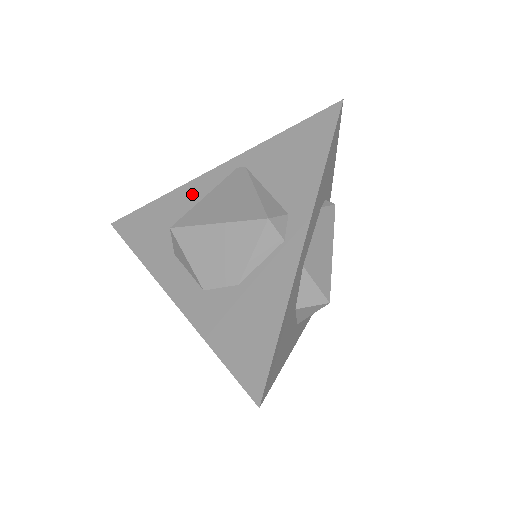
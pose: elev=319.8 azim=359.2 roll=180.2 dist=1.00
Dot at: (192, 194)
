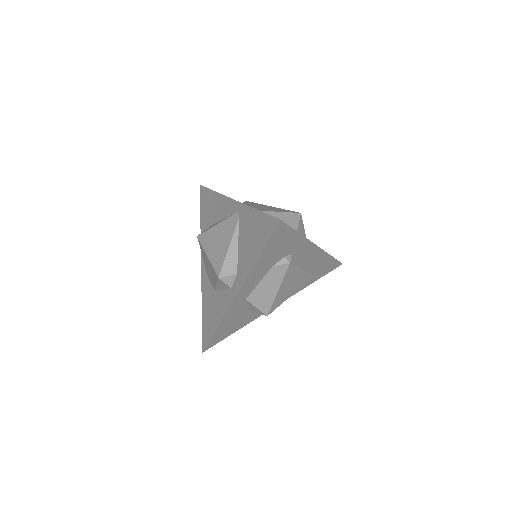
Dot at: (222, 207)
